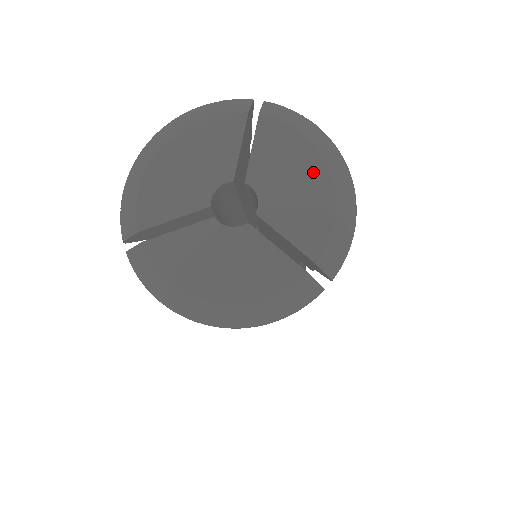
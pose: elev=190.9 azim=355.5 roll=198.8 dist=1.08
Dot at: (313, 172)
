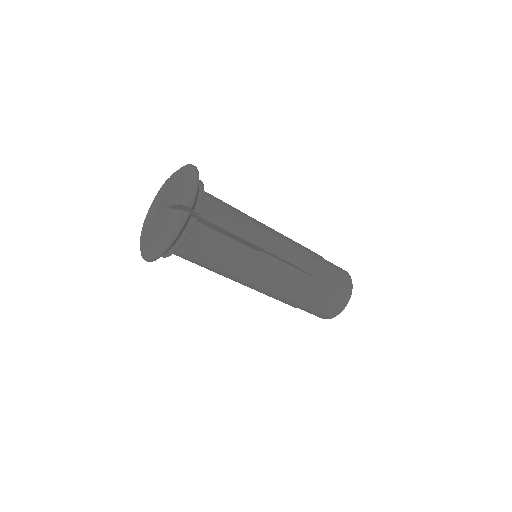
Dot at: (181, 178)
